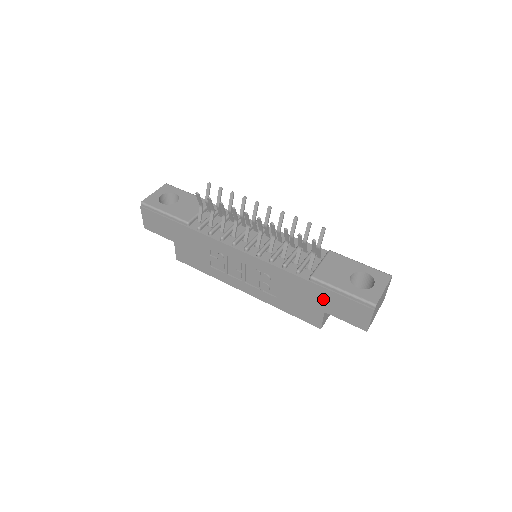
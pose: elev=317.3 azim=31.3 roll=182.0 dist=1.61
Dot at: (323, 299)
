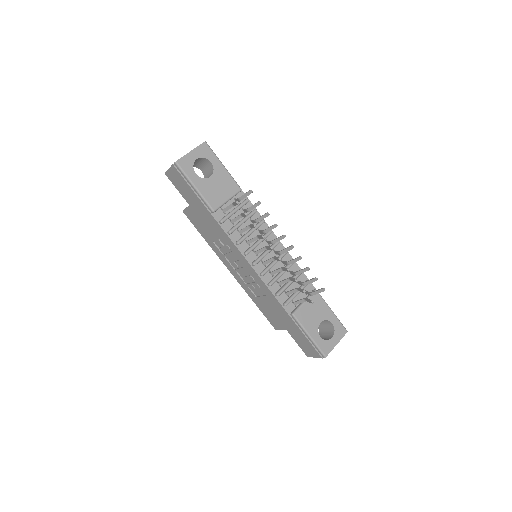
Dot at: (291, 327)
